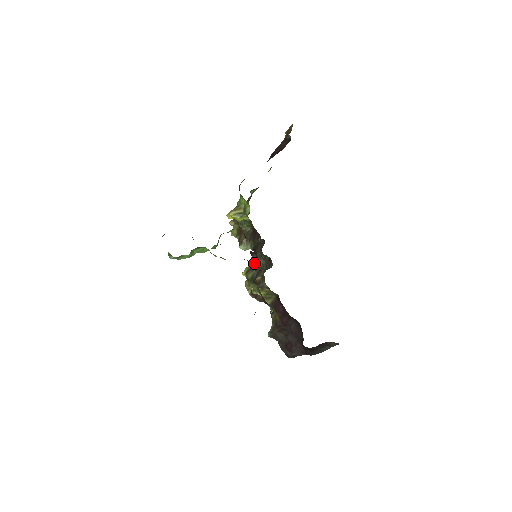
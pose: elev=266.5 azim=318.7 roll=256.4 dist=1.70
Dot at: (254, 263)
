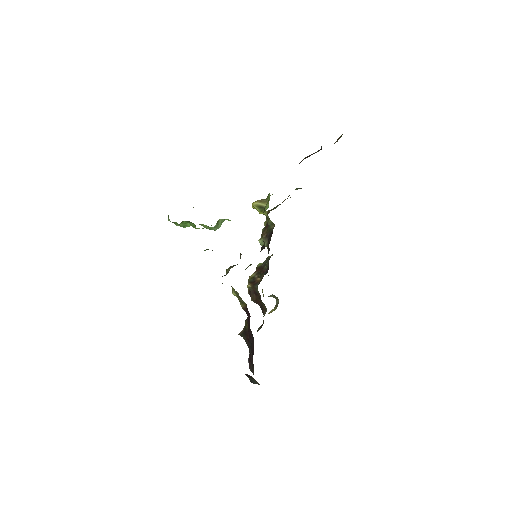
Dot at: occluded
